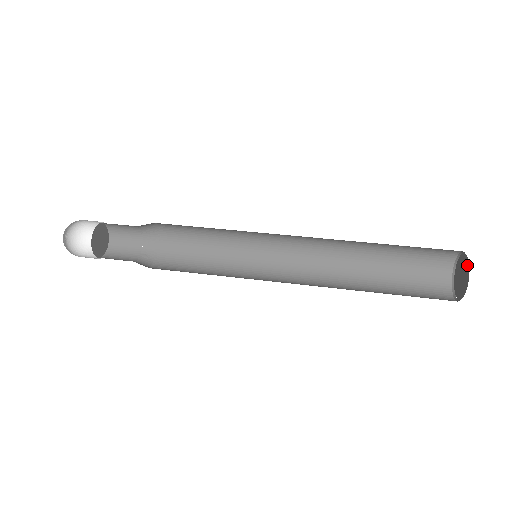
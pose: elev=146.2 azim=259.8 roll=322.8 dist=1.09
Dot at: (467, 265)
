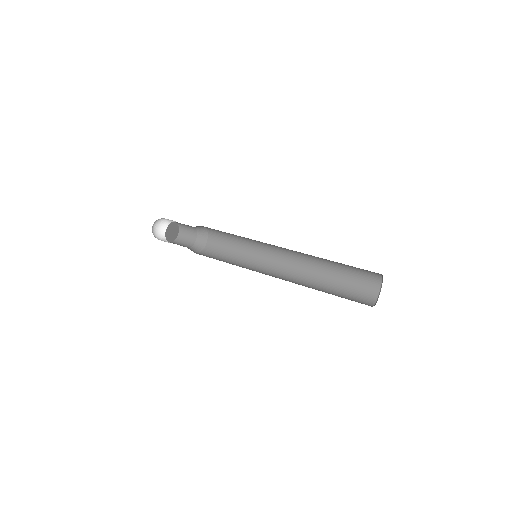
Dot at: occluded
